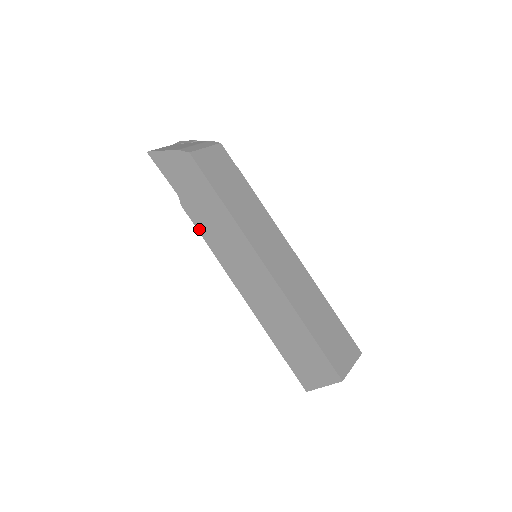
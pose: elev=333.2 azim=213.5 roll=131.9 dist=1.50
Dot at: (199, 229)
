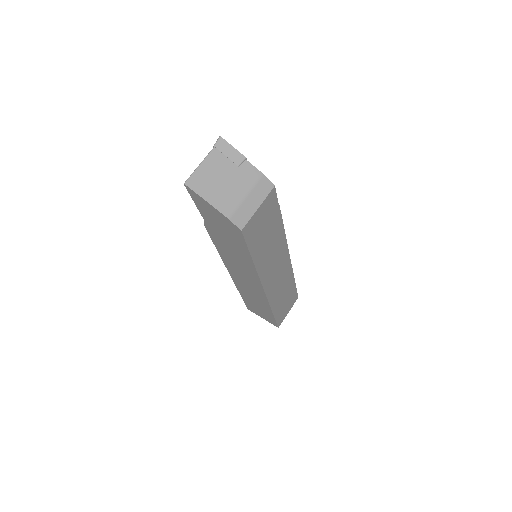
Dot at: (214, 241)
